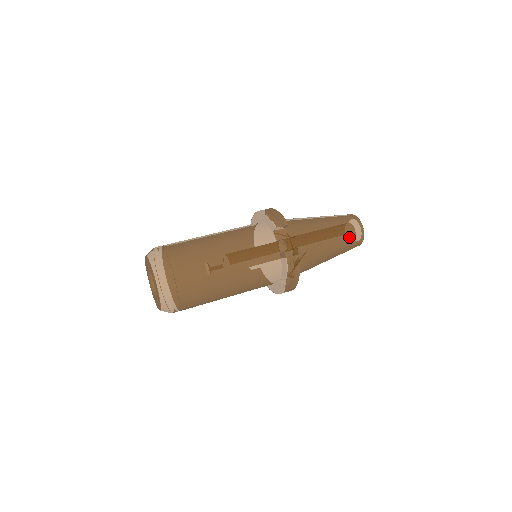
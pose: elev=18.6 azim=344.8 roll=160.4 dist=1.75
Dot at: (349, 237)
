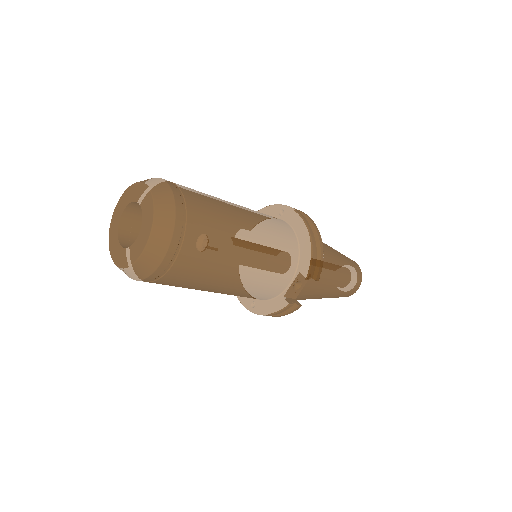
Dot at: (339, 296)
